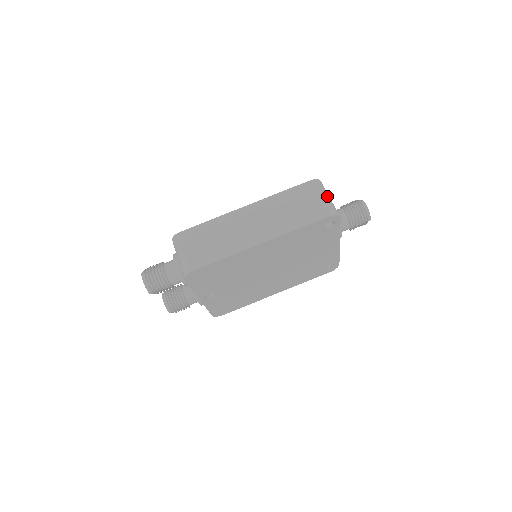
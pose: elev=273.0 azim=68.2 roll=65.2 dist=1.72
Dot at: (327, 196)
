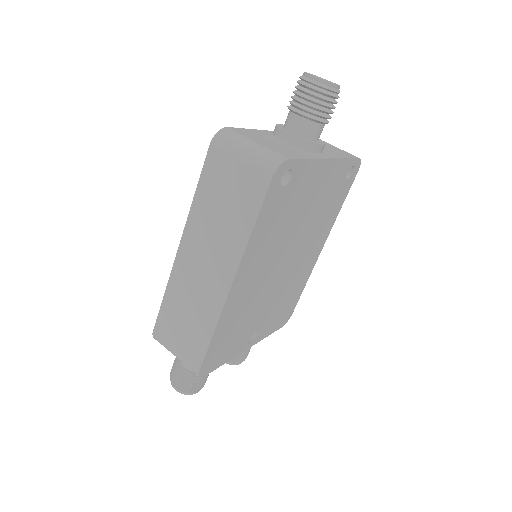
Dot at: (246, 147)
